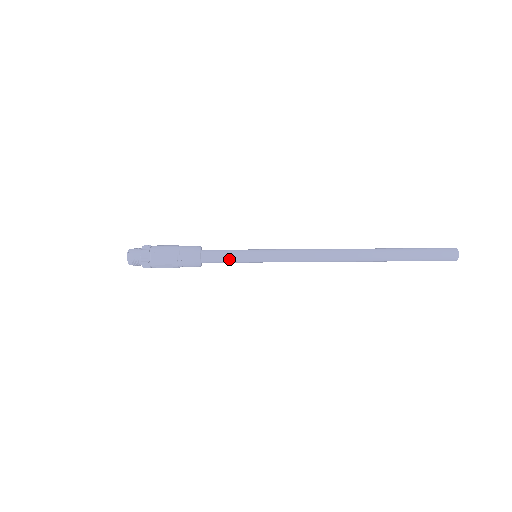
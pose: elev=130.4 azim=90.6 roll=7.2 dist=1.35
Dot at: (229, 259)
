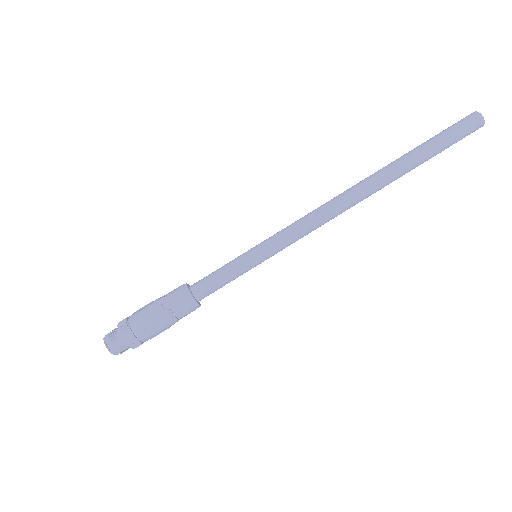
Dot at: occluded
